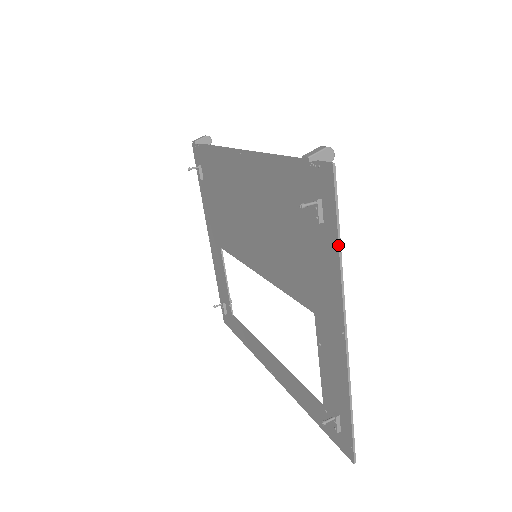
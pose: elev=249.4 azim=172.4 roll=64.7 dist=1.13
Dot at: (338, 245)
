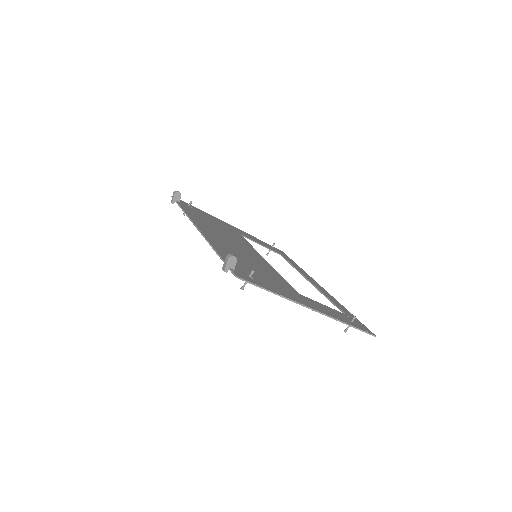
Dot at: (273, 293)
